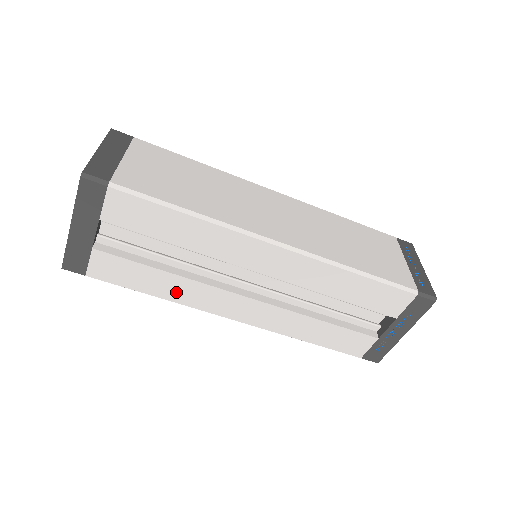
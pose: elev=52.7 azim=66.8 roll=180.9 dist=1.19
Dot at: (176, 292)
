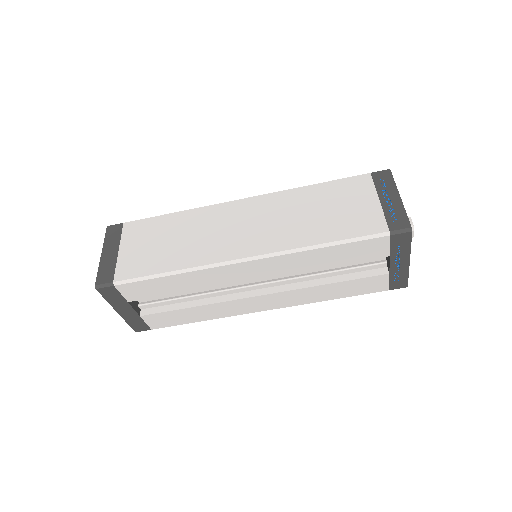
Dot at: (211, 314)
